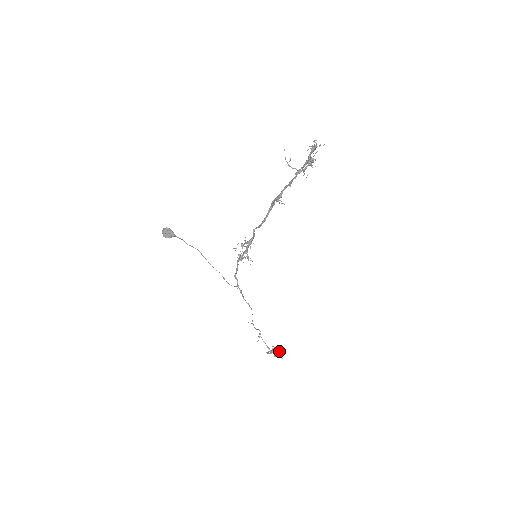
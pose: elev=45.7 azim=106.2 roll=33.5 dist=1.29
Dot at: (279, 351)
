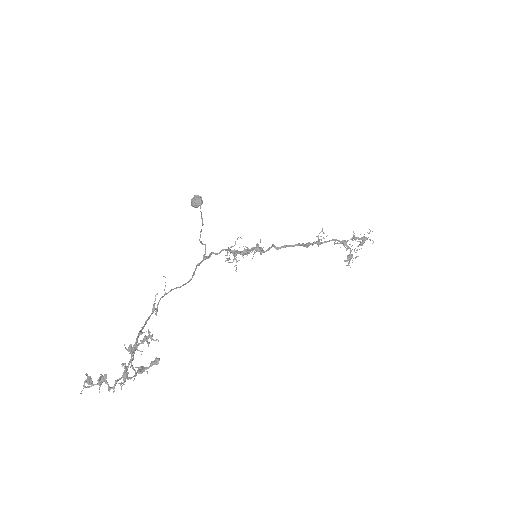
Dot at: occluded
